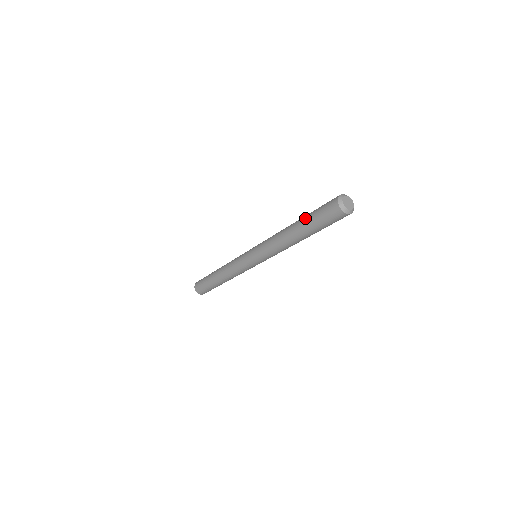
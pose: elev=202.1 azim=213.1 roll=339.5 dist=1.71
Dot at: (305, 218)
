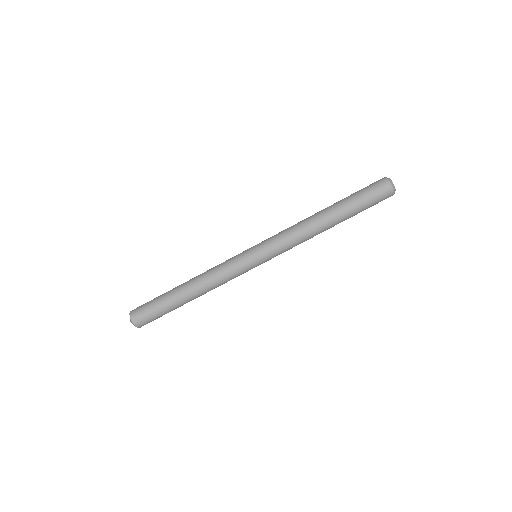
Dot at: (344, 200)
